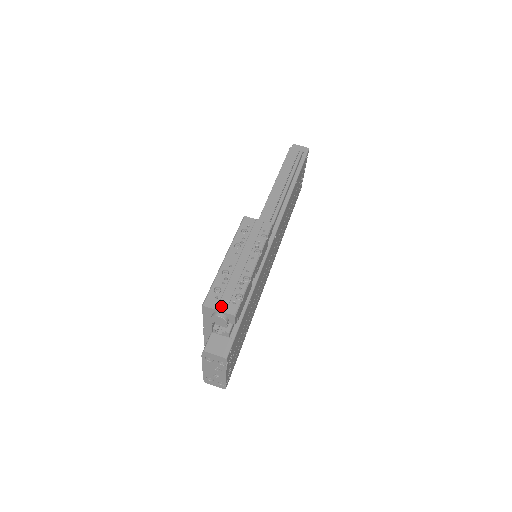
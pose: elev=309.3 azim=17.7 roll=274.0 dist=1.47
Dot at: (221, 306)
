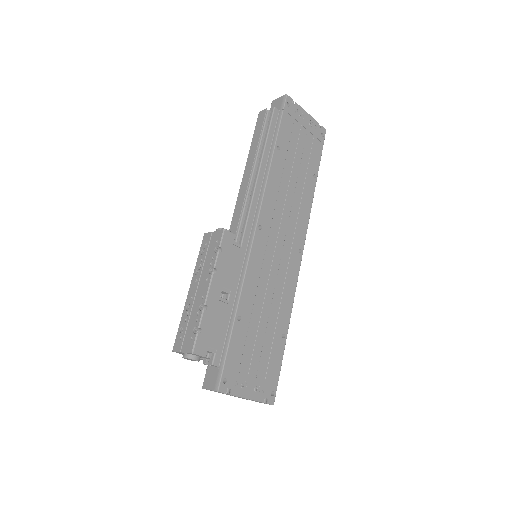
Dot at: (184, 346)
